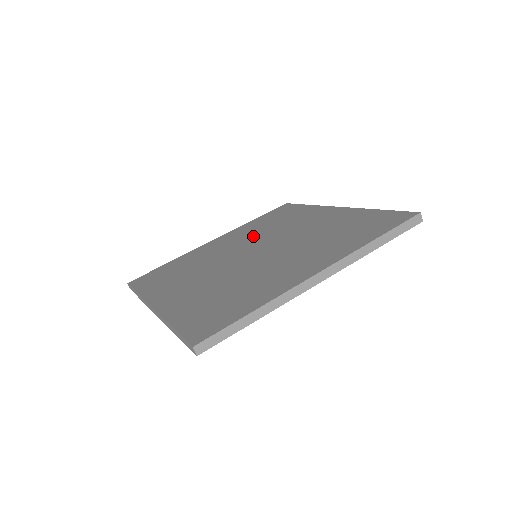
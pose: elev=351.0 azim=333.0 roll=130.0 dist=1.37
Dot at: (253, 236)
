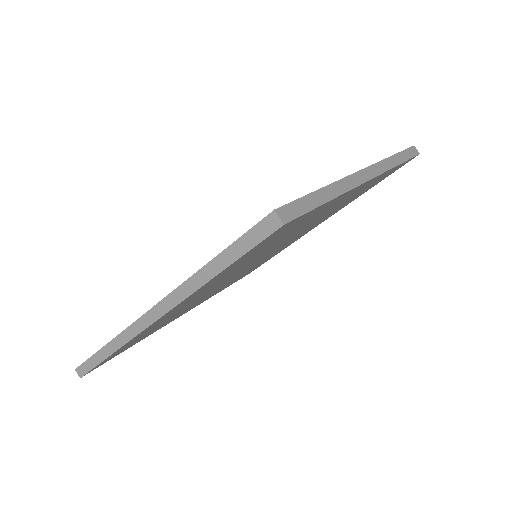
Dot at: occluded
